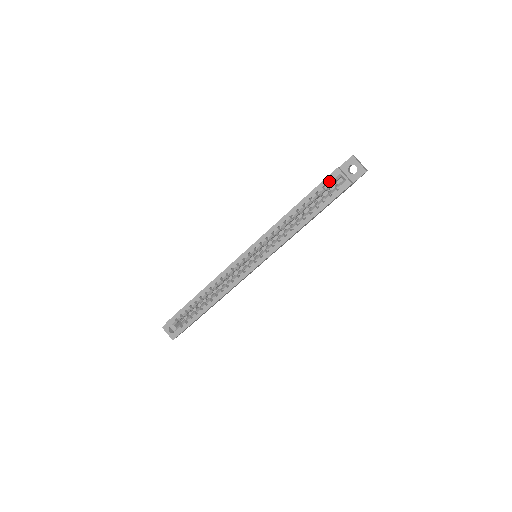
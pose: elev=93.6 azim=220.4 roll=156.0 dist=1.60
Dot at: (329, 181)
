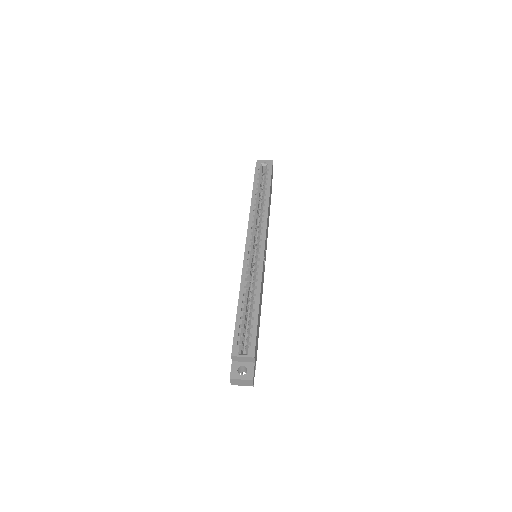
Dot at: (258, 171)
